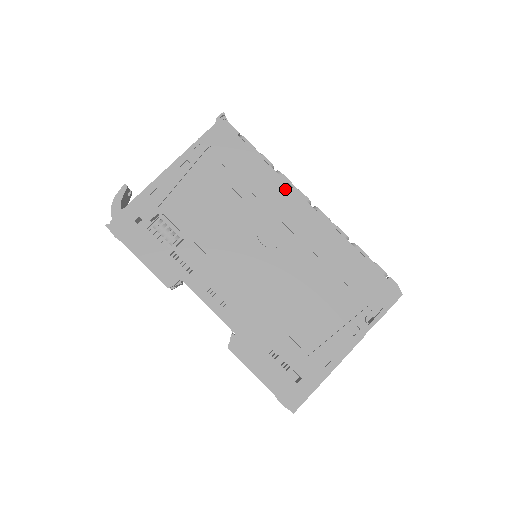
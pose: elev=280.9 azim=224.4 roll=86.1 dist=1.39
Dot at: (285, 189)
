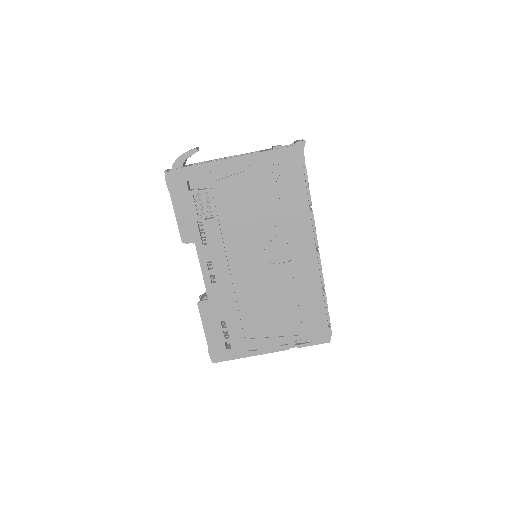
Dot at: (307, 228)
